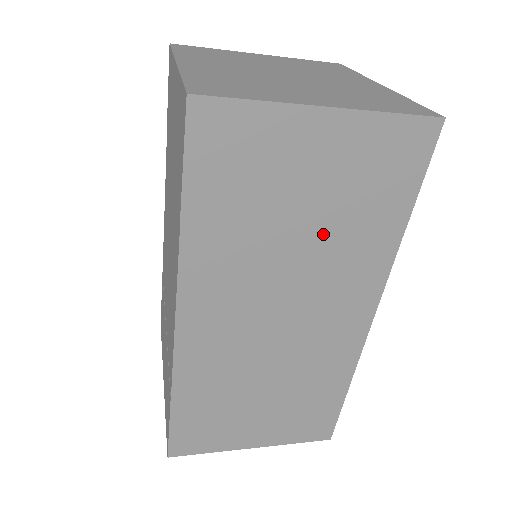
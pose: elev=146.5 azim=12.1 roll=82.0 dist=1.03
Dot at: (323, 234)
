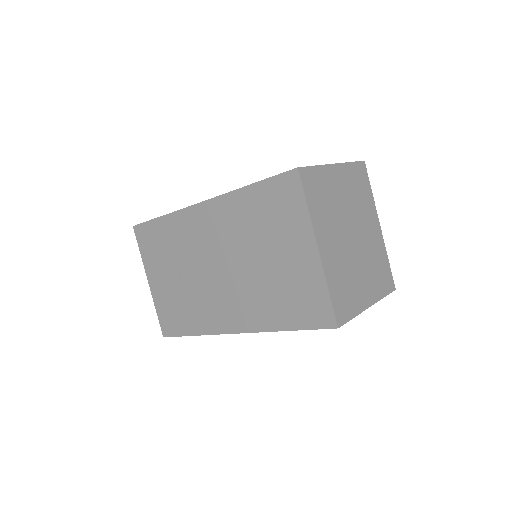
Dot at: occluded
